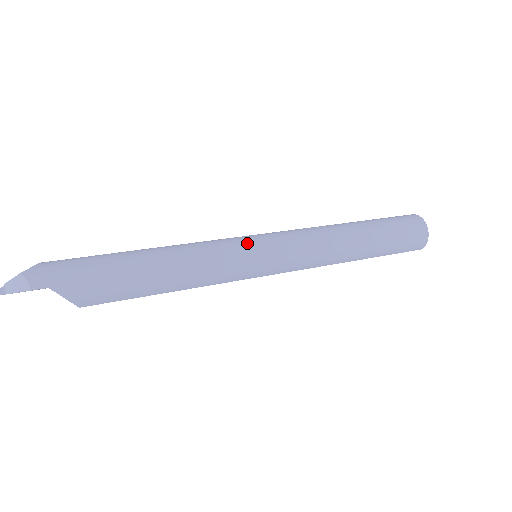
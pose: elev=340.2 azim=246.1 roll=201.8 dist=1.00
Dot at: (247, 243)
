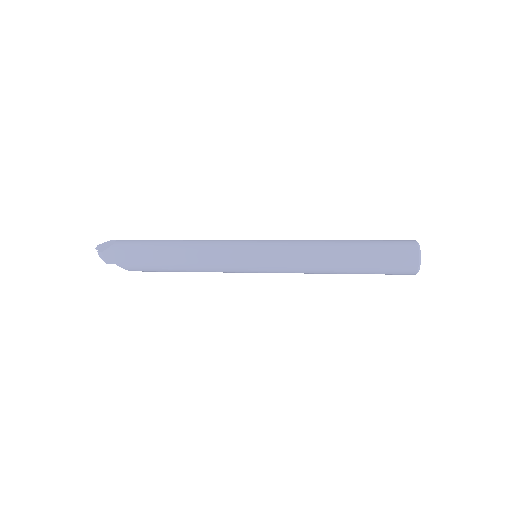
Dot at: (243, 254)
